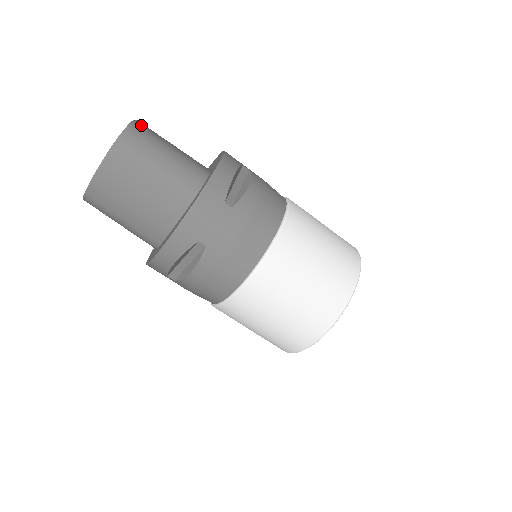
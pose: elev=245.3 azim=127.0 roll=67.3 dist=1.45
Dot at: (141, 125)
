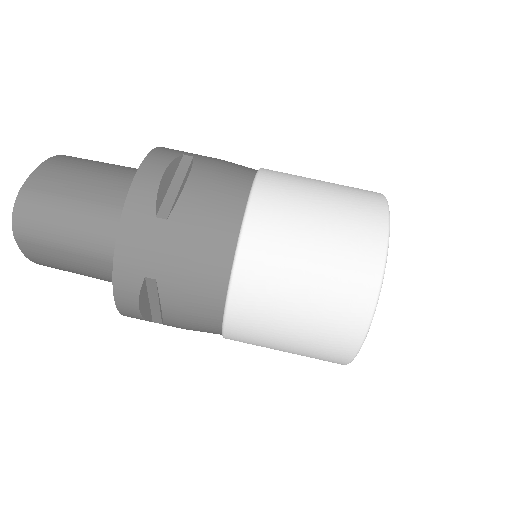
Dot at: occluded
